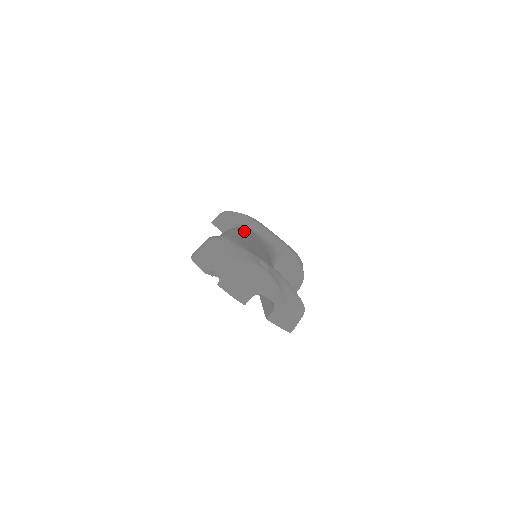
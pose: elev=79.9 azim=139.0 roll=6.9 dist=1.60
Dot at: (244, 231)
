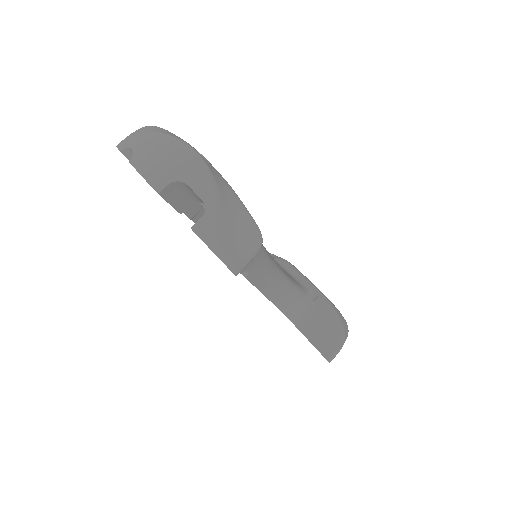
Dot at: occluded
